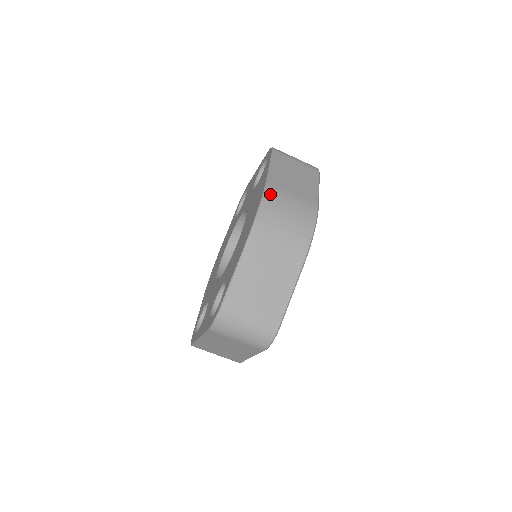
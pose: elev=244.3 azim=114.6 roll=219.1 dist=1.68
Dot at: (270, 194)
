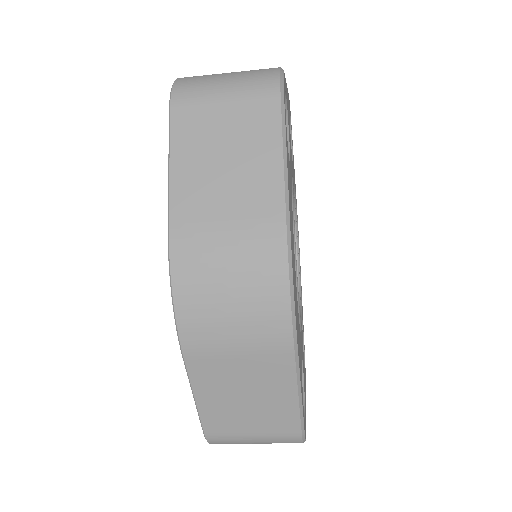
Dot at: (181, 257)
